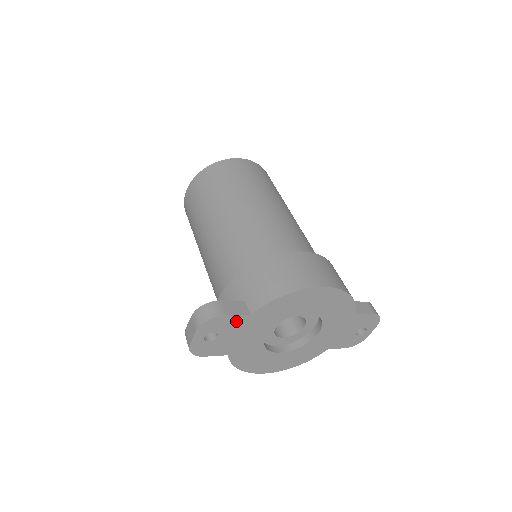
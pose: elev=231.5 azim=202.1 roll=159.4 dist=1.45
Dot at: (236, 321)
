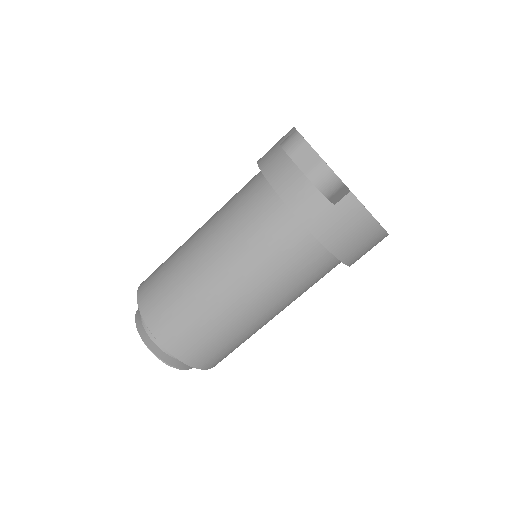
Dot at: occluded
